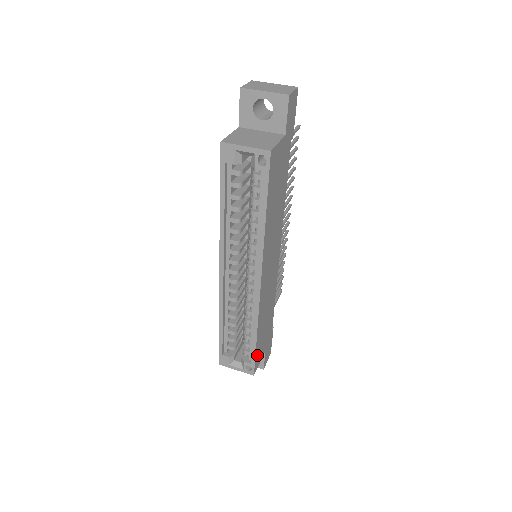
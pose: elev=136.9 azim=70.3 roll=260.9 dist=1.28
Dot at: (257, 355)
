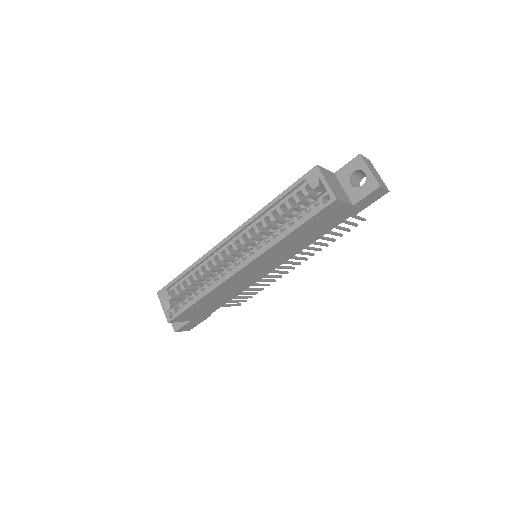
Dot at: (185, 313)
